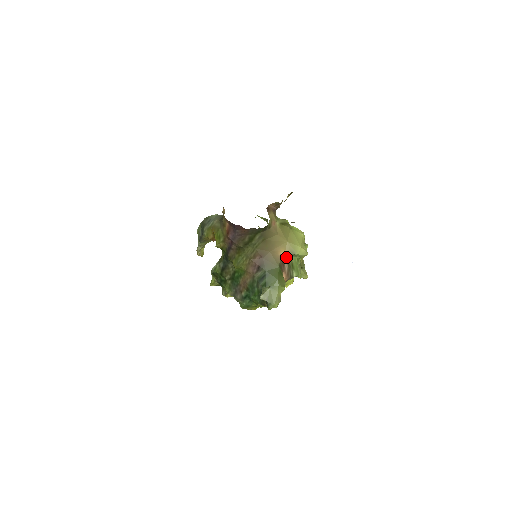
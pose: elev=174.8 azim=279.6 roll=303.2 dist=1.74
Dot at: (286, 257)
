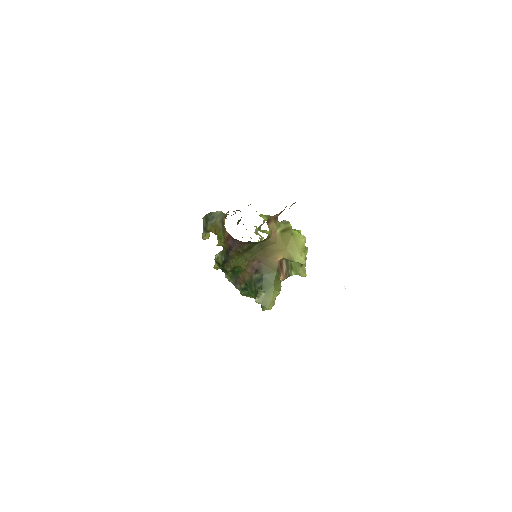
Dot at: (285, 260)
